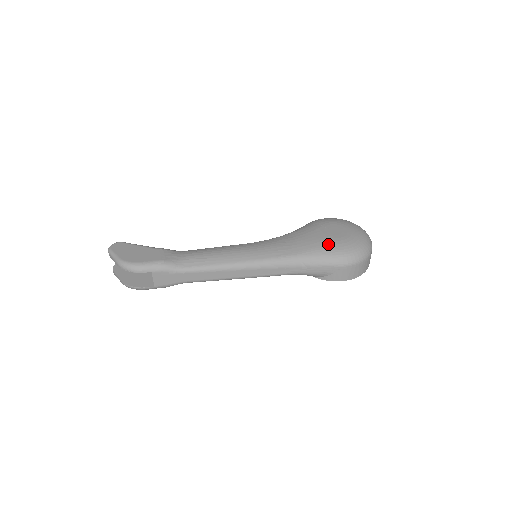
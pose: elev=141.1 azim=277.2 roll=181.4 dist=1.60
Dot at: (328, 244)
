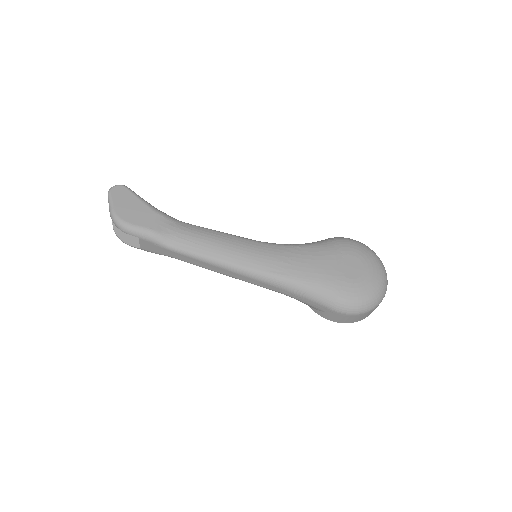
Dot at: (333, 281)
